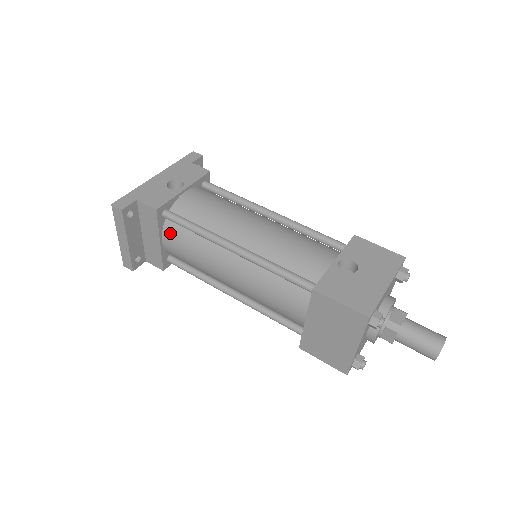
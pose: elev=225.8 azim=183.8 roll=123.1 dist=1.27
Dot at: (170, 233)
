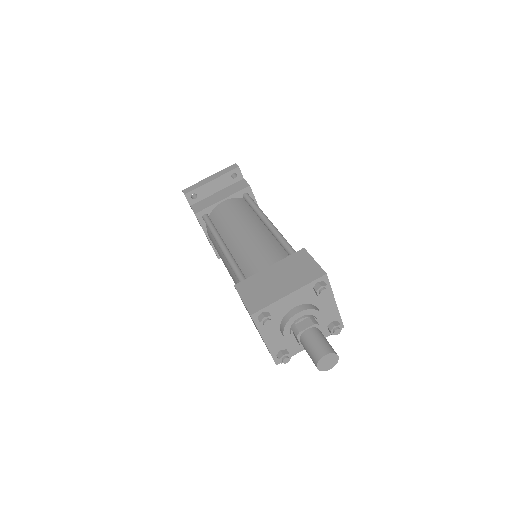
Dot at: (235, 201)
